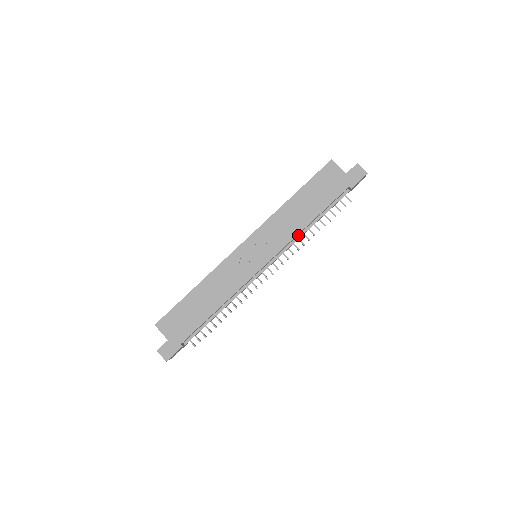
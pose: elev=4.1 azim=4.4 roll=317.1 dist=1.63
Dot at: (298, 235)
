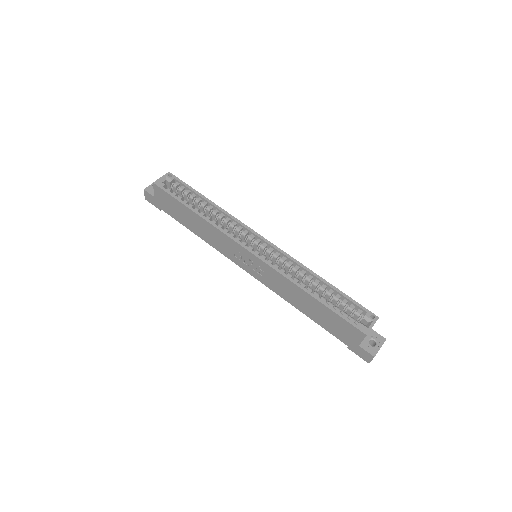
Dot at: occluded
